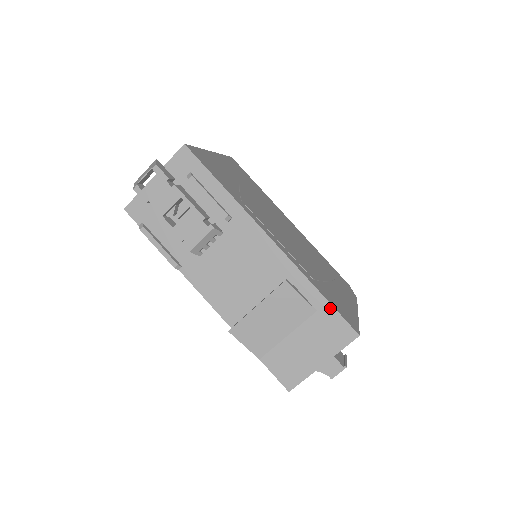
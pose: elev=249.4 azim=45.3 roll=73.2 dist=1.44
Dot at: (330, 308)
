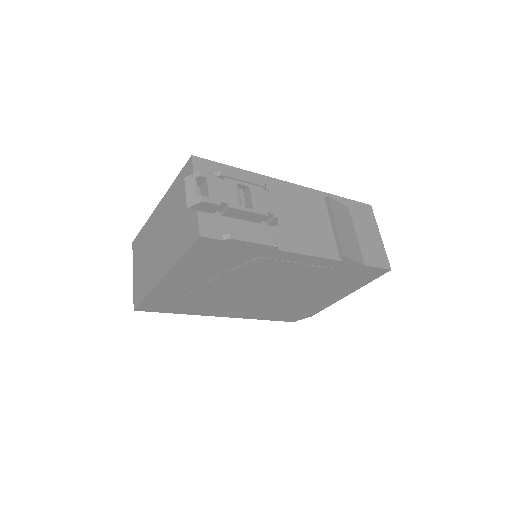
Dot at: (350, 201)
